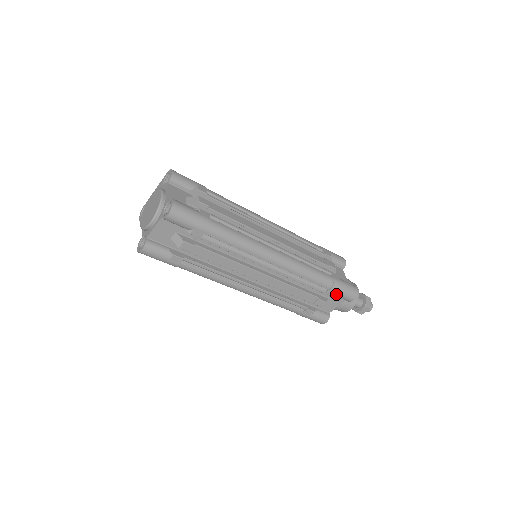
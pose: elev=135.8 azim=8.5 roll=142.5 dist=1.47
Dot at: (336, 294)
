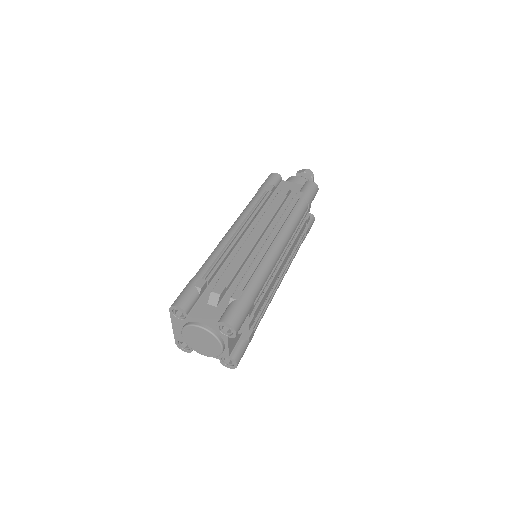
Dot at: occluded
